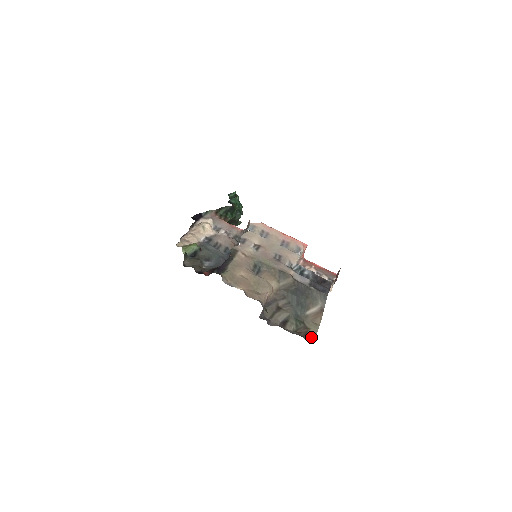
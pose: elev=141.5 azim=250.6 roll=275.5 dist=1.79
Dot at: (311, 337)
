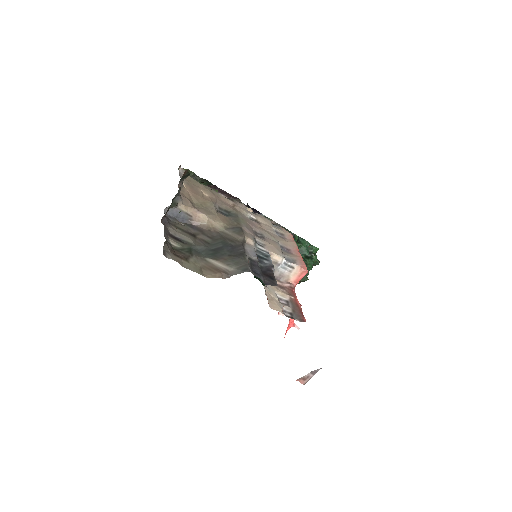
Dot at: (175, 257)
